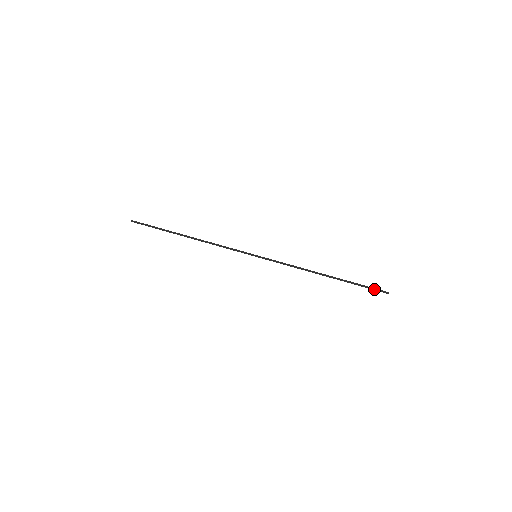
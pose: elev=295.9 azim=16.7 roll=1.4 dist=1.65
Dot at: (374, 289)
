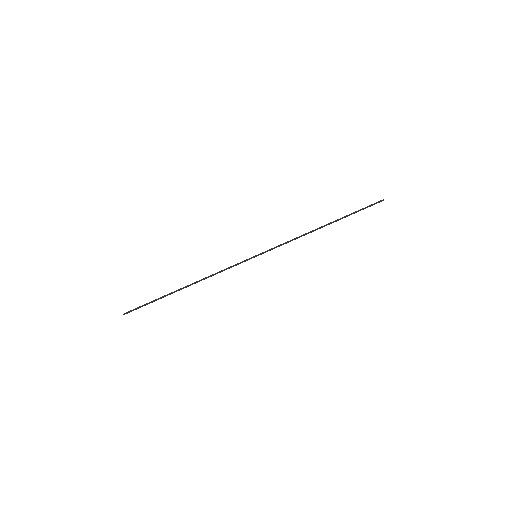
Dot at: (370, 206)
